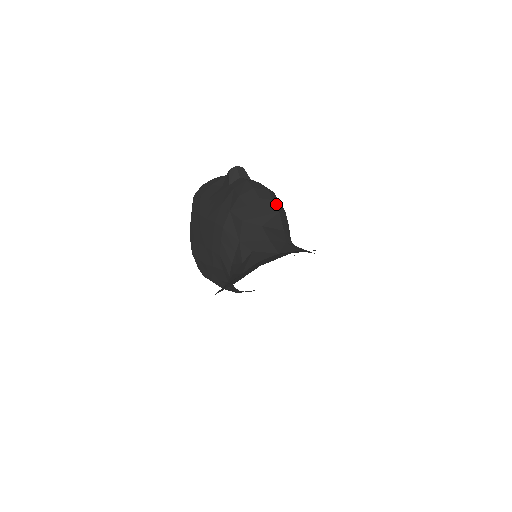
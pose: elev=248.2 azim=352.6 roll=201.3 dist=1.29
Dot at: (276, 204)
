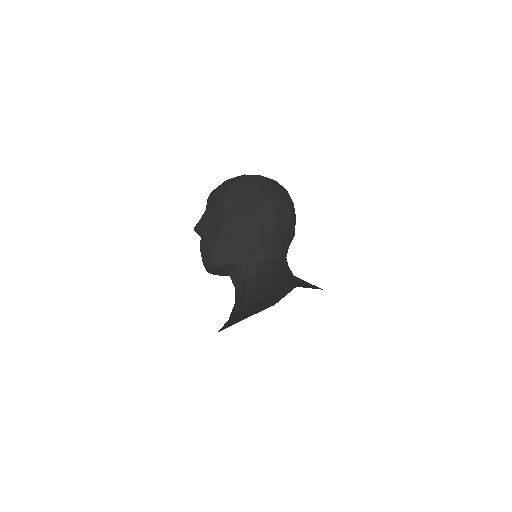
Dot at: (220, 262)
